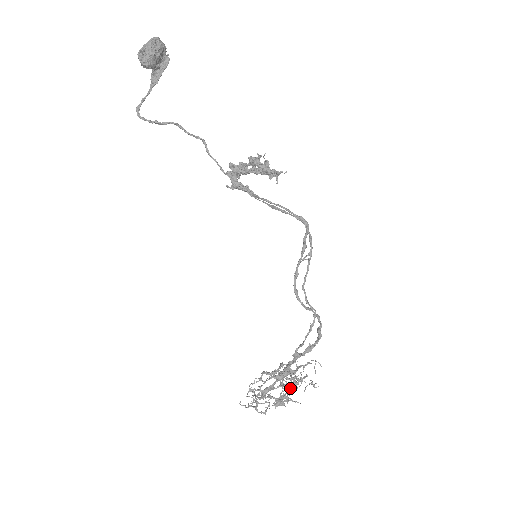
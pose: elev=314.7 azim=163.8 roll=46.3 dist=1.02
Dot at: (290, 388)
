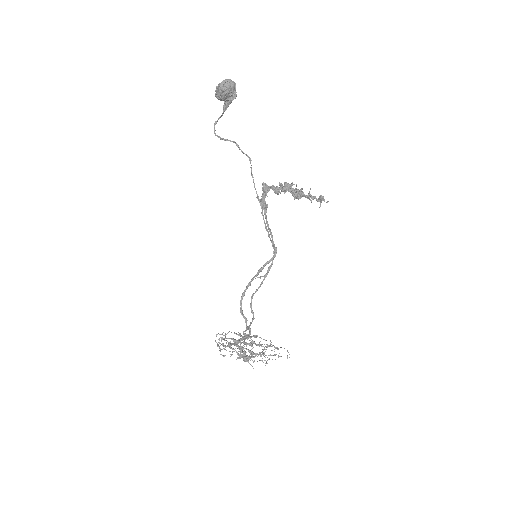
Dot at: occluded
